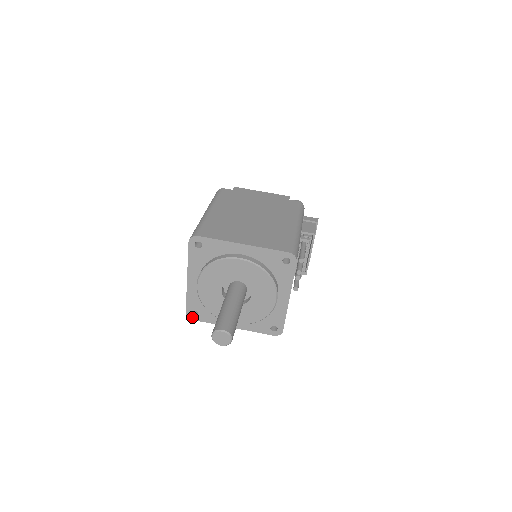
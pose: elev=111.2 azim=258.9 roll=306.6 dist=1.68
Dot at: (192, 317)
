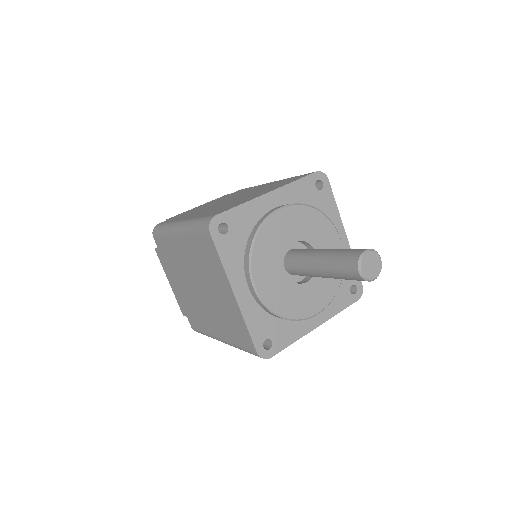
Dot at: (267, 354)
